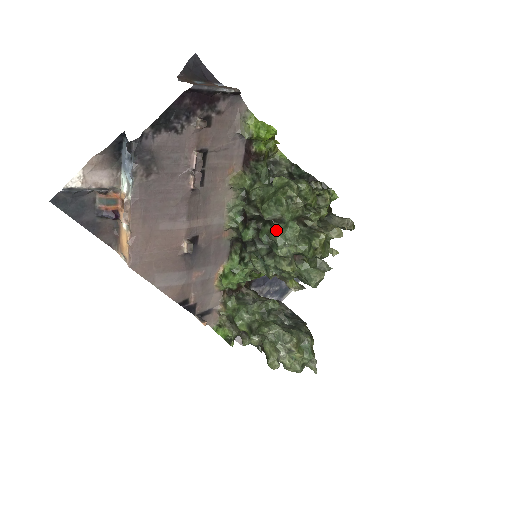
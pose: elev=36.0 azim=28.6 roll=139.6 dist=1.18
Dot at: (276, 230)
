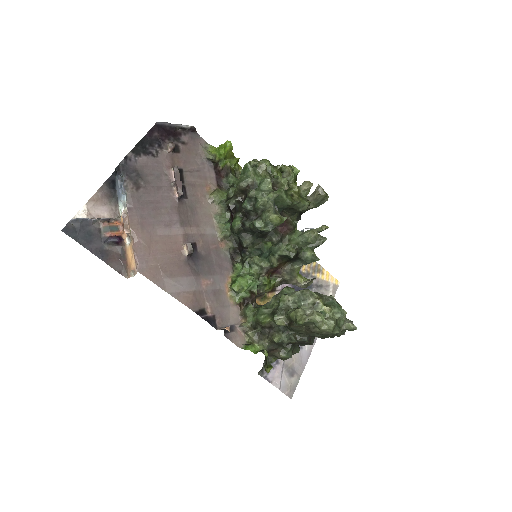
Dot at: occluded
